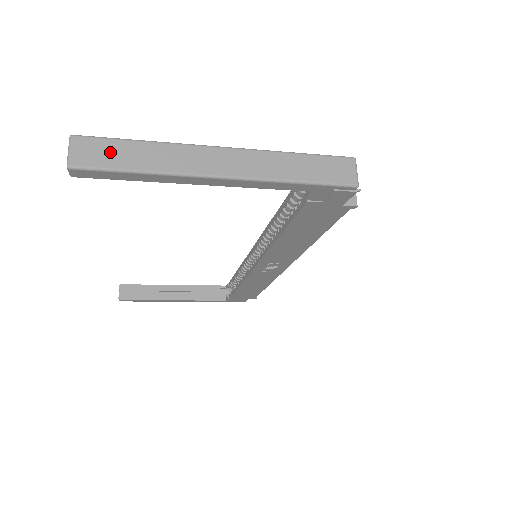
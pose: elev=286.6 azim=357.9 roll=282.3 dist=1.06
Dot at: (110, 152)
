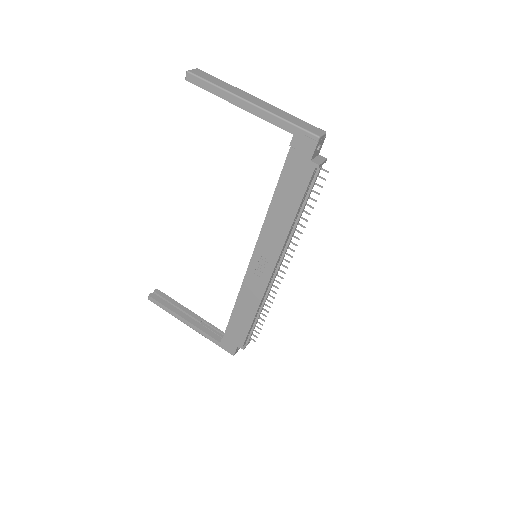
Dot at: (208, 77)
